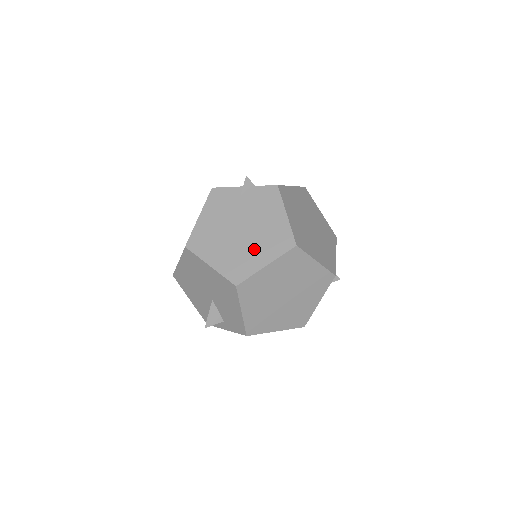
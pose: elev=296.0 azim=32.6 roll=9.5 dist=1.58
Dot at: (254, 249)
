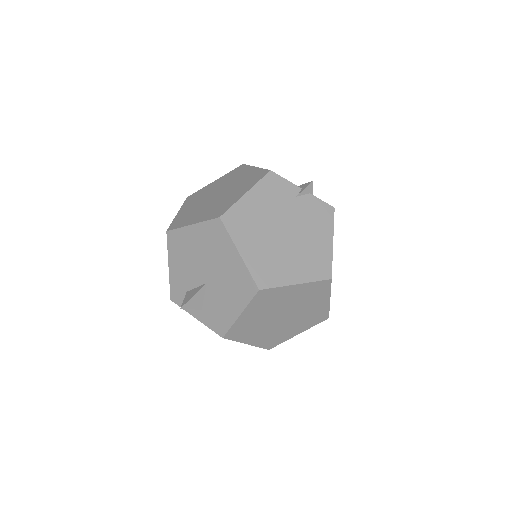
Dot at: (291, 260)
